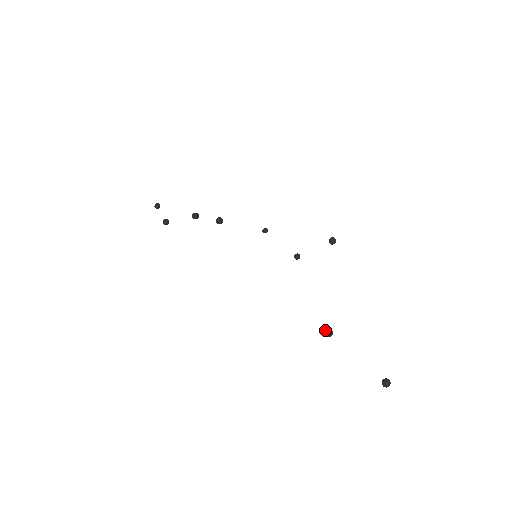
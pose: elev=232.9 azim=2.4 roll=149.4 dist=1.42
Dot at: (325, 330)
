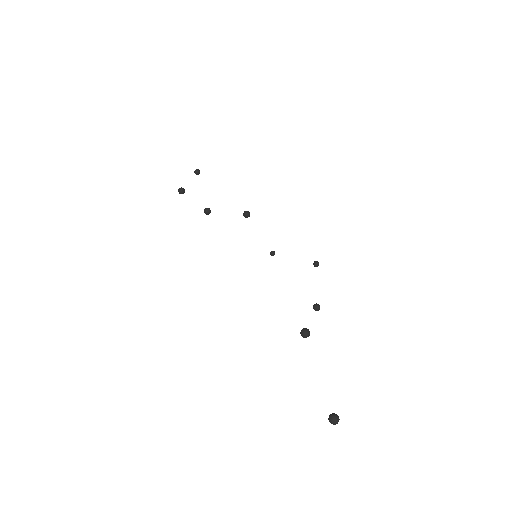
Dot at: occluded
